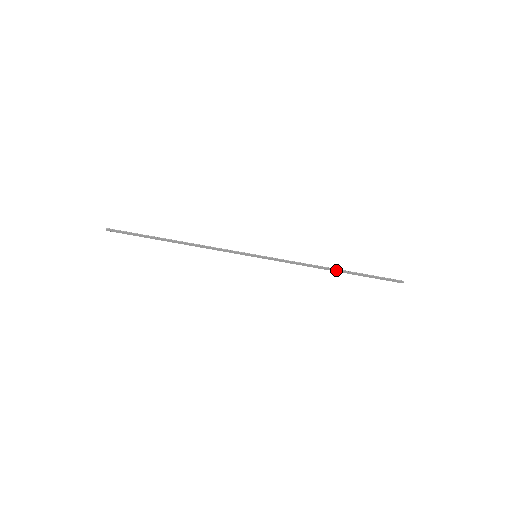
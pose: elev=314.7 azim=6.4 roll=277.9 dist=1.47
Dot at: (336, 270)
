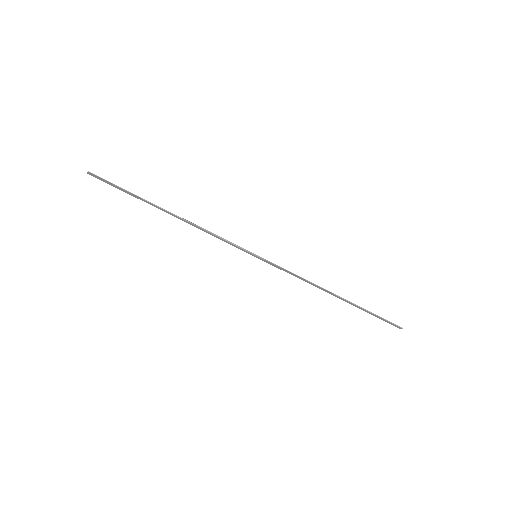
Dot at: (337, 296)
